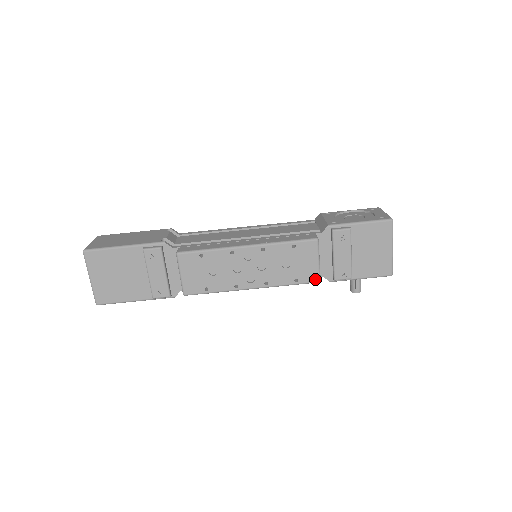
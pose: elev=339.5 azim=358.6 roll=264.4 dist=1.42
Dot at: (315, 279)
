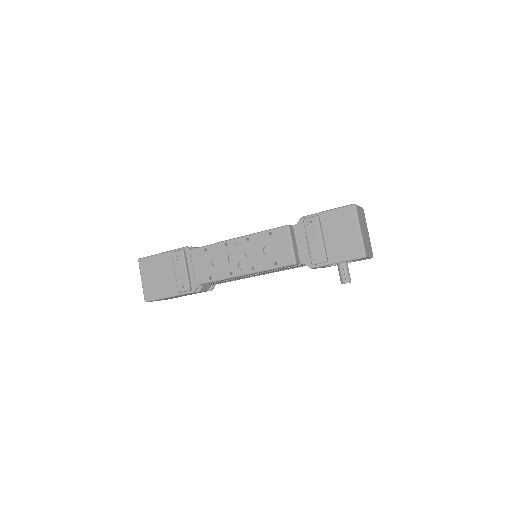
Dot at: (291, 261)
